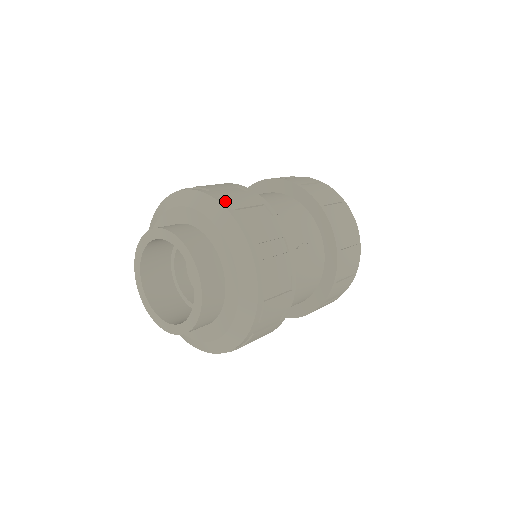
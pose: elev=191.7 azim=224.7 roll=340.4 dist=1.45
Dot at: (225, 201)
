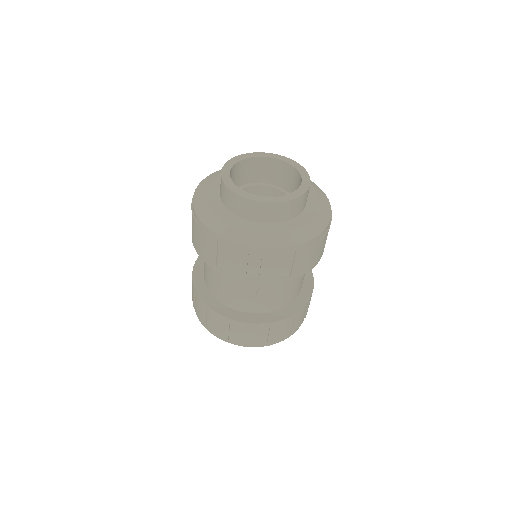
Dot at: occluded
